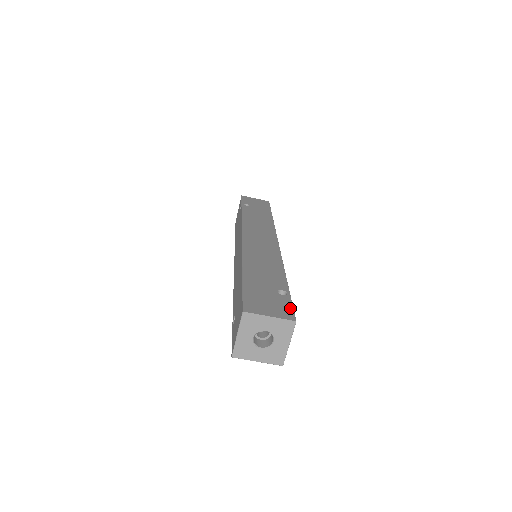
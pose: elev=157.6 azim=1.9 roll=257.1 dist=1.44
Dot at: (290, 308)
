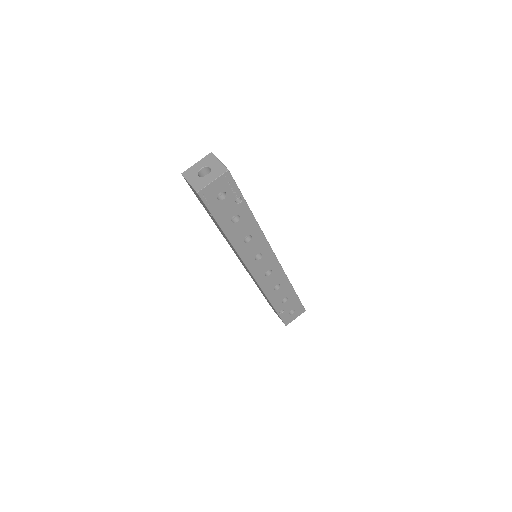
Dot at: occluded
